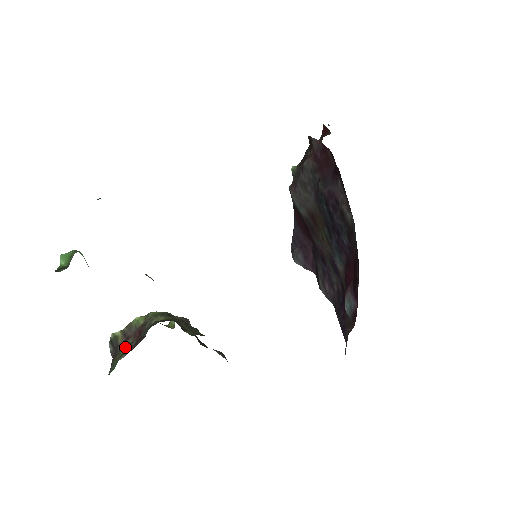
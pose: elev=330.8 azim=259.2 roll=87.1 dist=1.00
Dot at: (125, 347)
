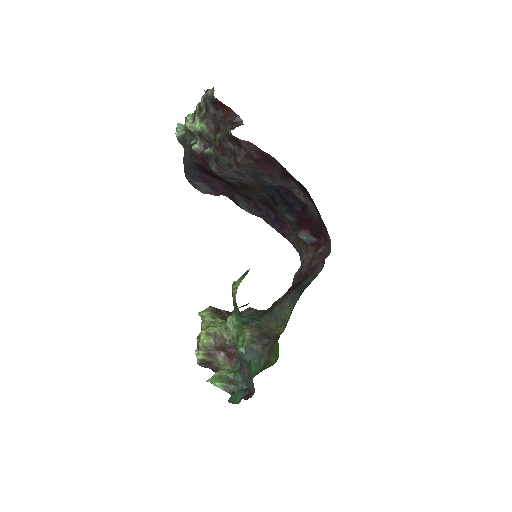
Dot at: (223, 361)
